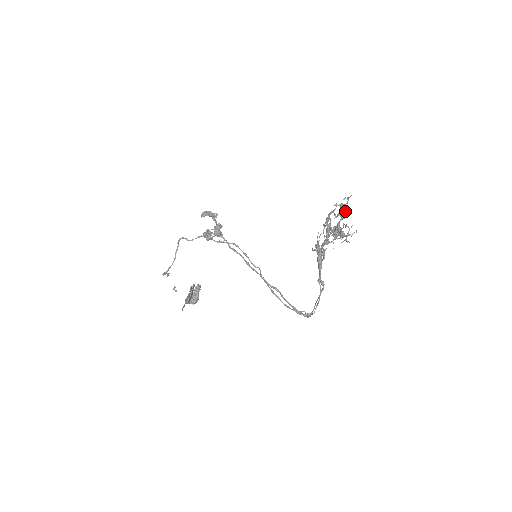
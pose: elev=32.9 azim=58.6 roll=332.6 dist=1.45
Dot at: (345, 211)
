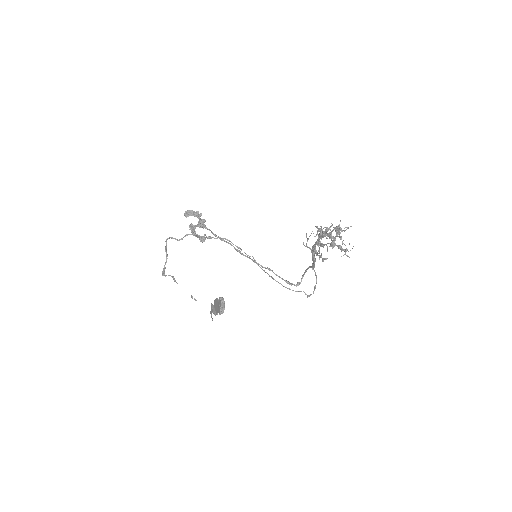
Dot at: occluded
